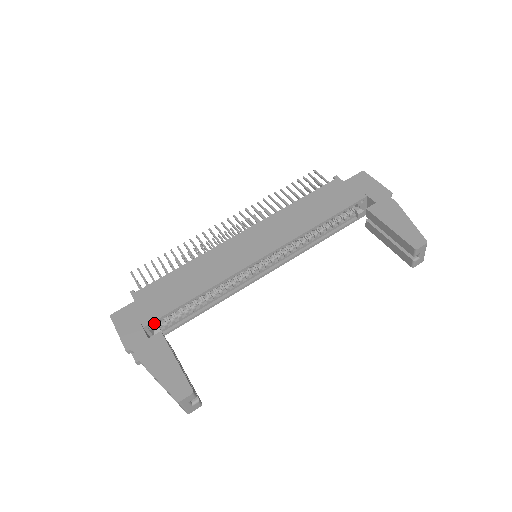
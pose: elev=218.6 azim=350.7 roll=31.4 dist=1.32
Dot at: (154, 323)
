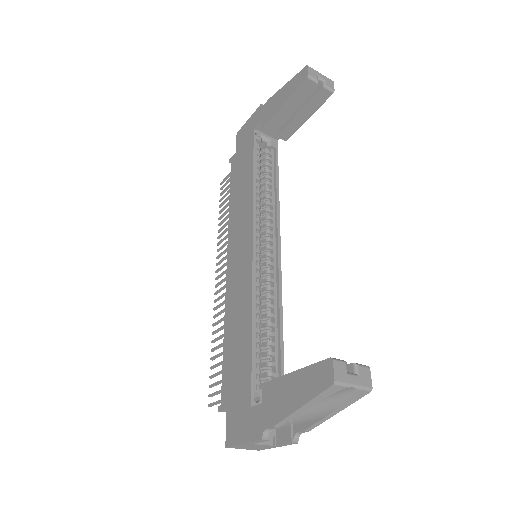
Dot at: (254, 392)
